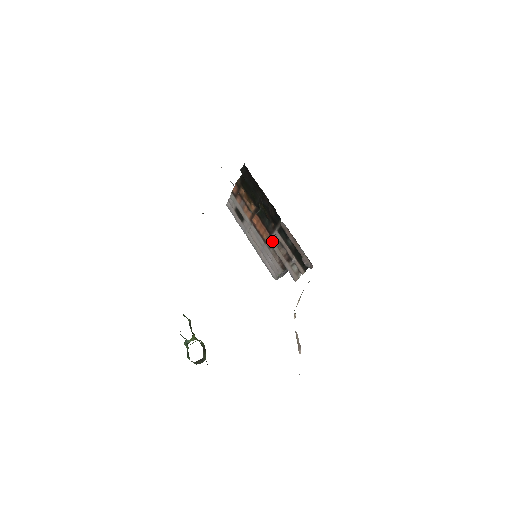
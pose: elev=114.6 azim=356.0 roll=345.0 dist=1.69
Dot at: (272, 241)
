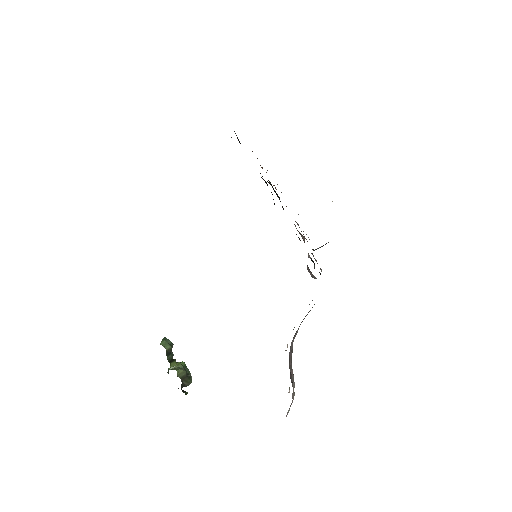
Dot at: occluded
